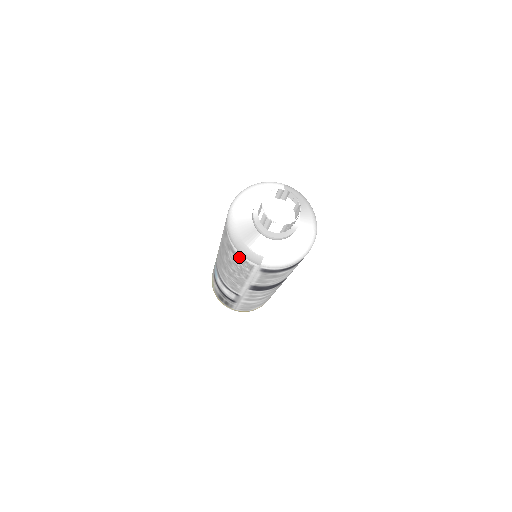
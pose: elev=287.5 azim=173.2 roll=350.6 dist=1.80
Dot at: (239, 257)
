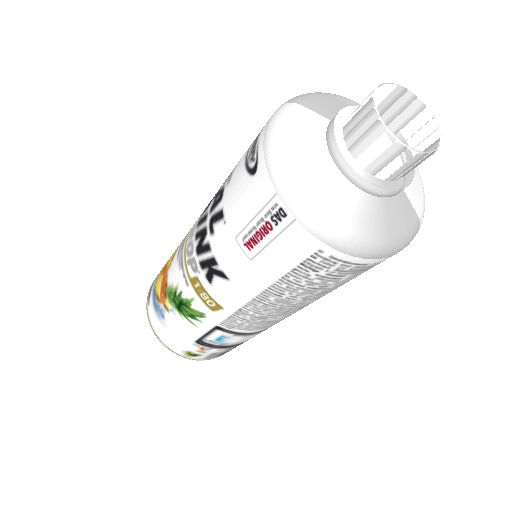
Dot at: occluded
